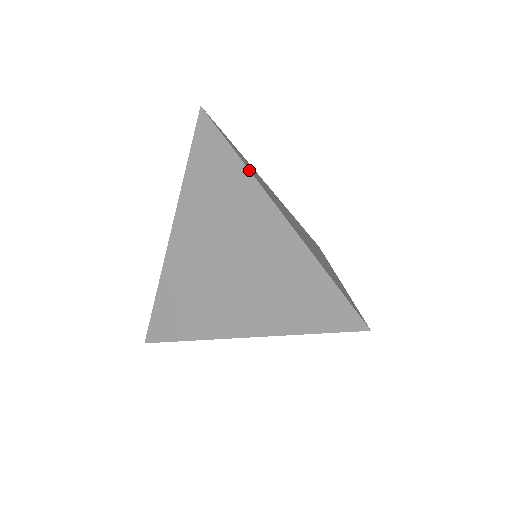
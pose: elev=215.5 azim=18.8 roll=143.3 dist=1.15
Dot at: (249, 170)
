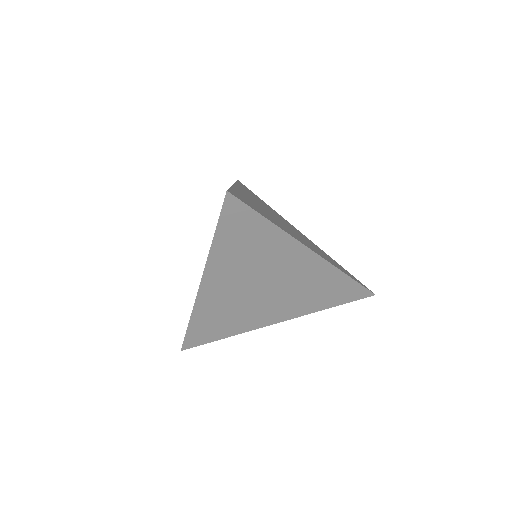
Dot at: (235, 182)
